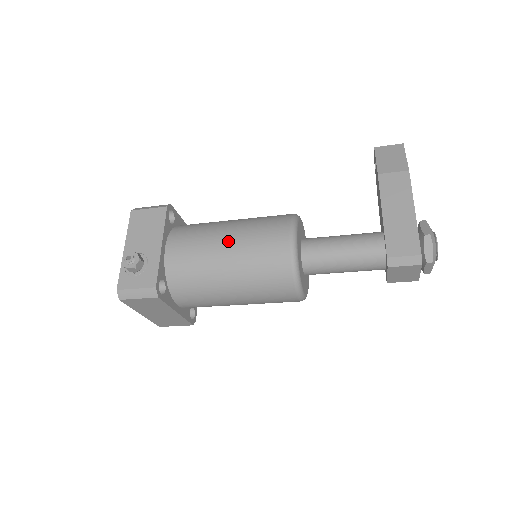
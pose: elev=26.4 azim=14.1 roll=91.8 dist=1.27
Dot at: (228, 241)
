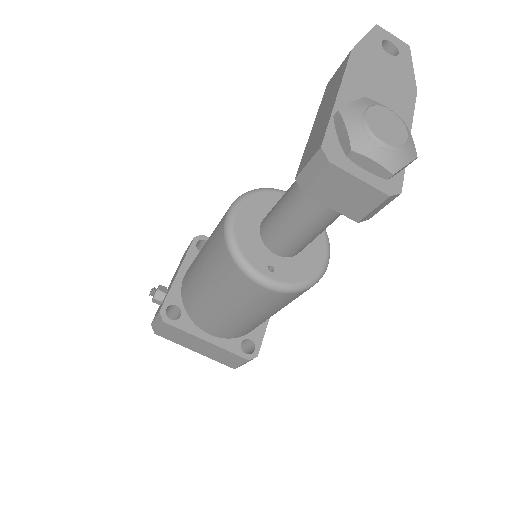
Dot at: (204, 245)
